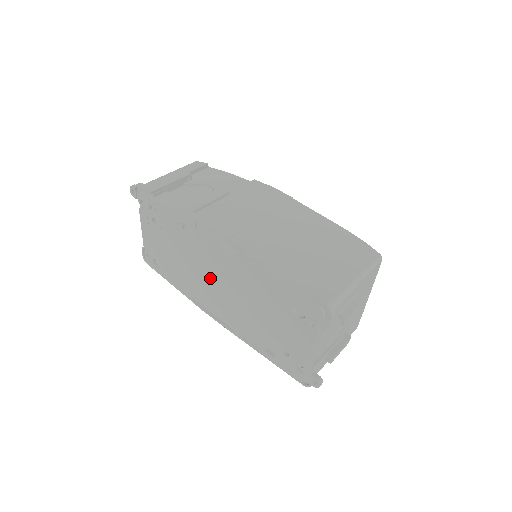
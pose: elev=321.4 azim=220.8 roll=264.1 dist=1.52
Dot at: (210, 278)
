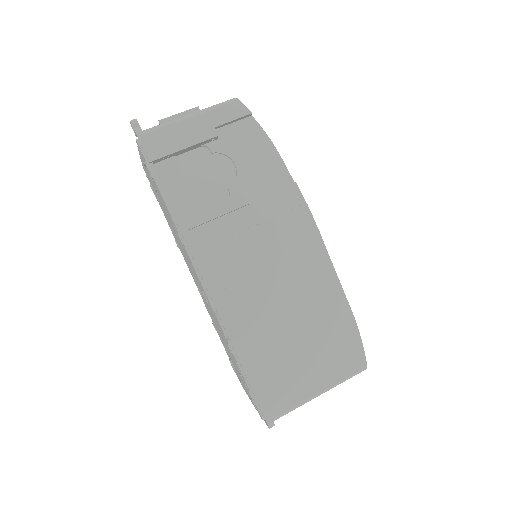
Dot at: occluded
